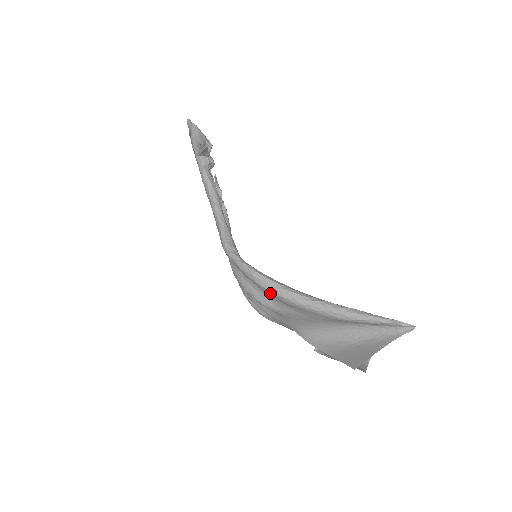
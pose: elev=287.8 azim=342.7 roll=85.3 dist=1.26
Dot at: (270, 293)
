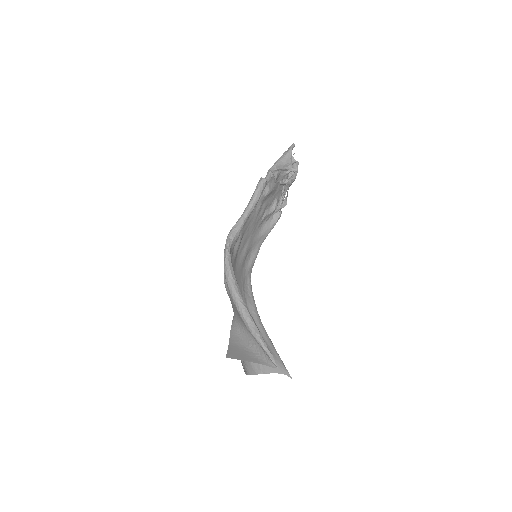
Dot at: (225, 277)
